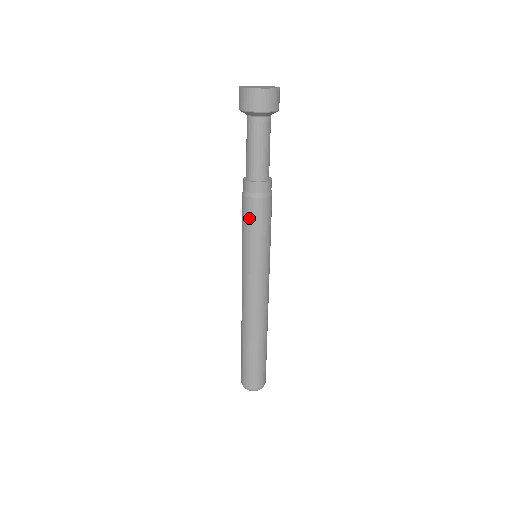
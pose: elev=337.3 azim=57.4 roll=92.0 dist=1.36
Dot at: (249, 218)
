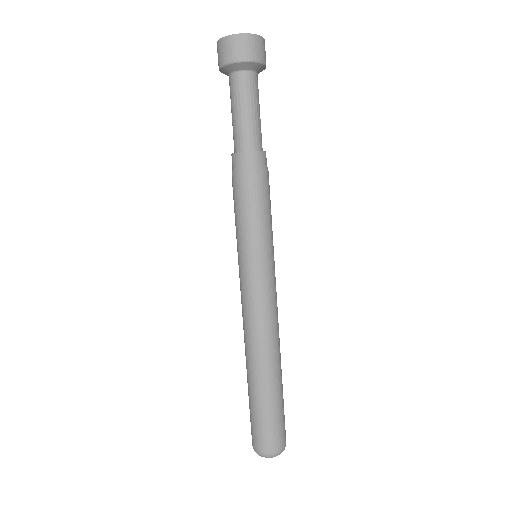
Dot at: (234, 200)
